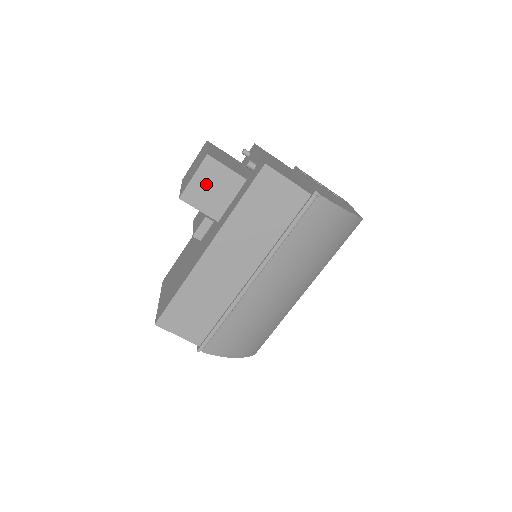
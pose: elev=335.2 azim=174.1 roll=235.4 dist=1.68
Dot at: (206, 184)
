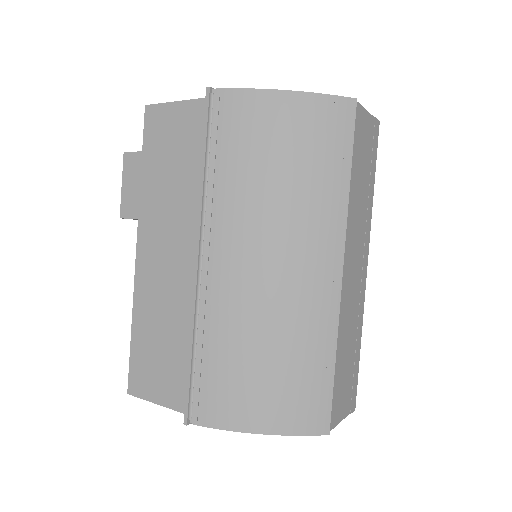
Dot at: (135, 185)
